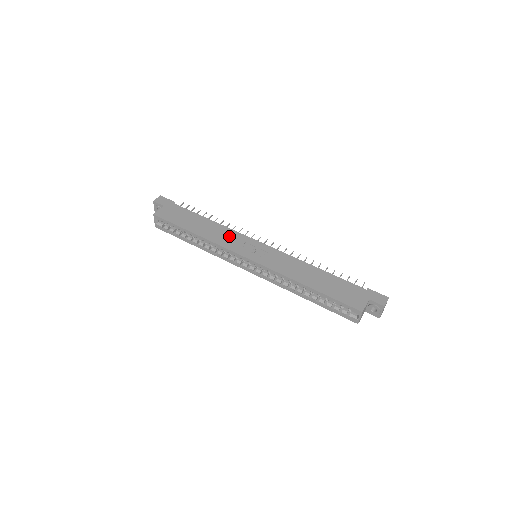
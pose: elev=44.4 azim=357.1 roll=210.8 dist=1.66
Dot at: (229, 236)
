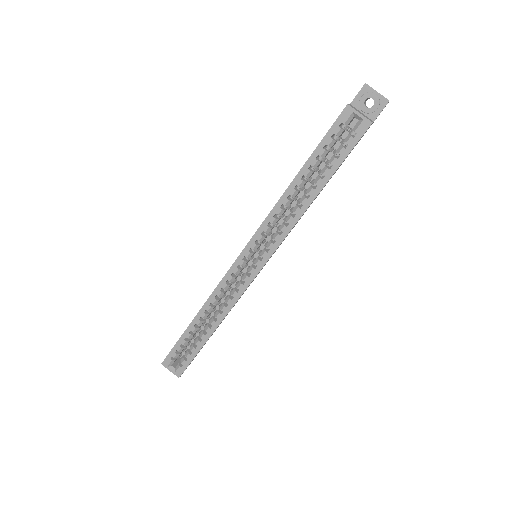
Dot at: occluded
